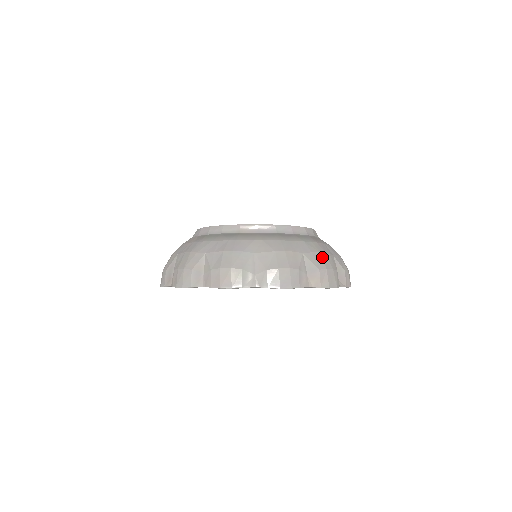
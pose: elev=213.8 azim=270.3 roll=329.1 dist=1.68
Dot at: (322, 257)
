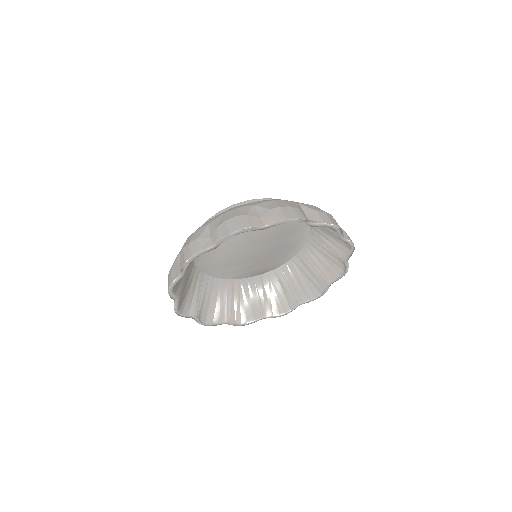
Dot at: (276, 202)
